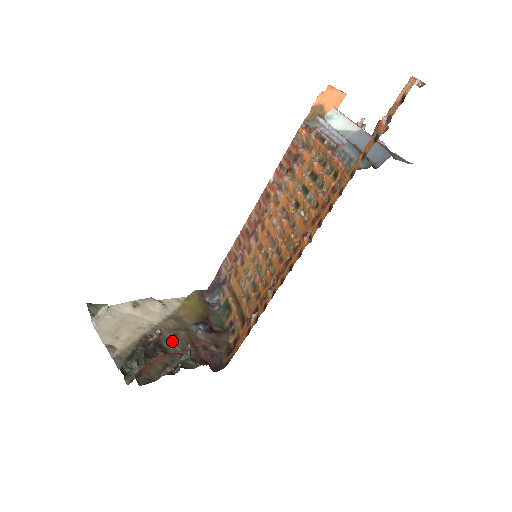
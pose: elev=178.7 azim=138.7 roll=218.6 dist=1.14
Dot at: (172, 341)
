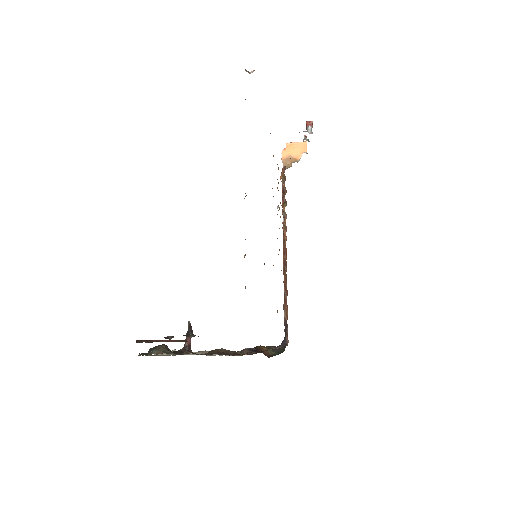
Dot at: (207, 353)
